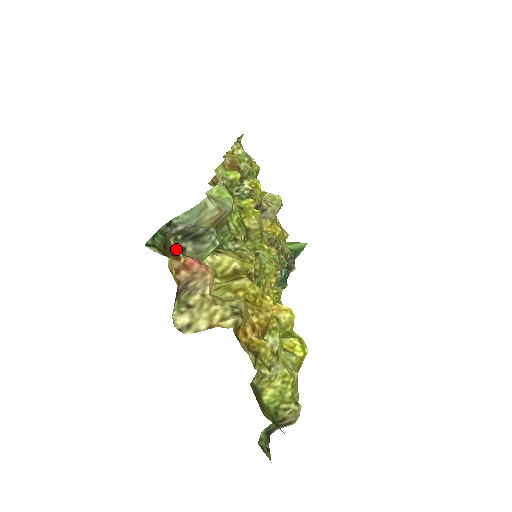
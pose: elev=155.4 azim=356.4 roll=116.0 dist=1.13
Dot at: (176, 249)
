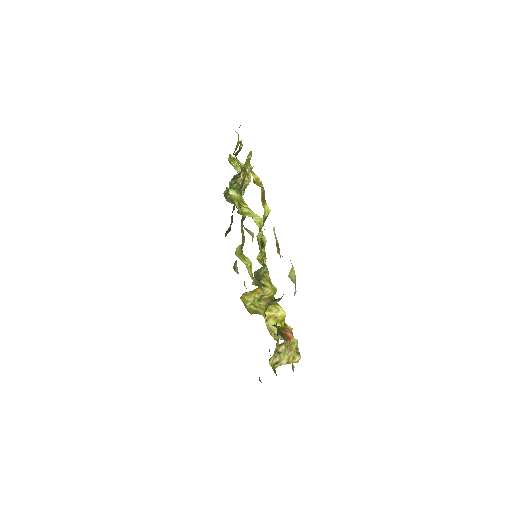
Dot at: occluded
